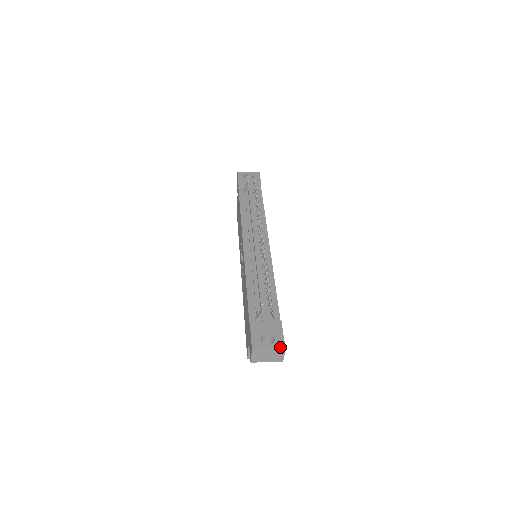
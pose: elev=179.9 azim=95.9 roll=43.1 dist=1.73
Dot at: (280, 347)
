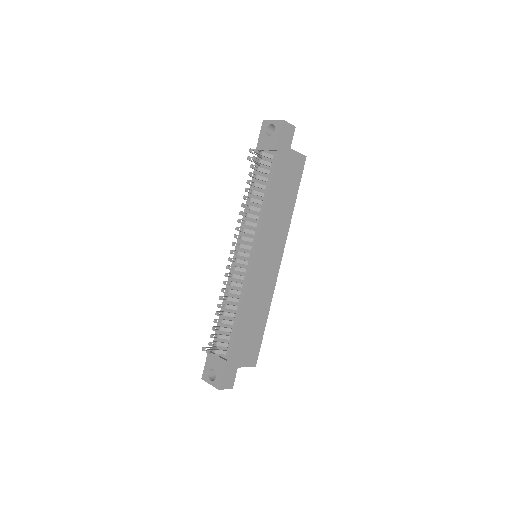
Dot at: (216, 386)
